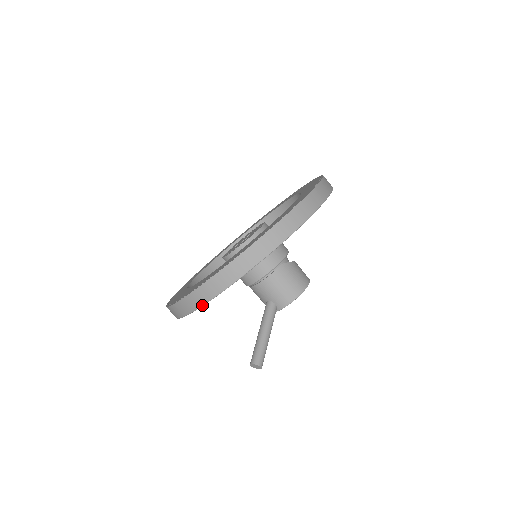
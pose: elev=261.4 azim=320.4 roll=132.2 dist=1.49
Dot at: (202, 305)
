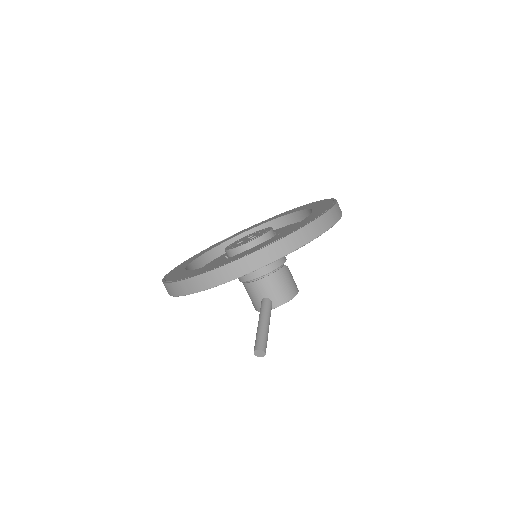
Dot at: (242, 275)
